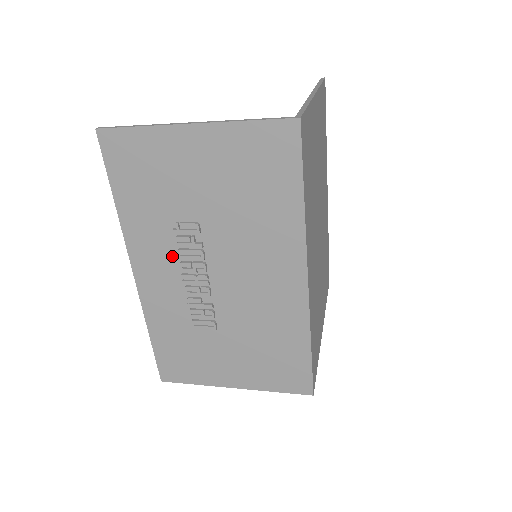
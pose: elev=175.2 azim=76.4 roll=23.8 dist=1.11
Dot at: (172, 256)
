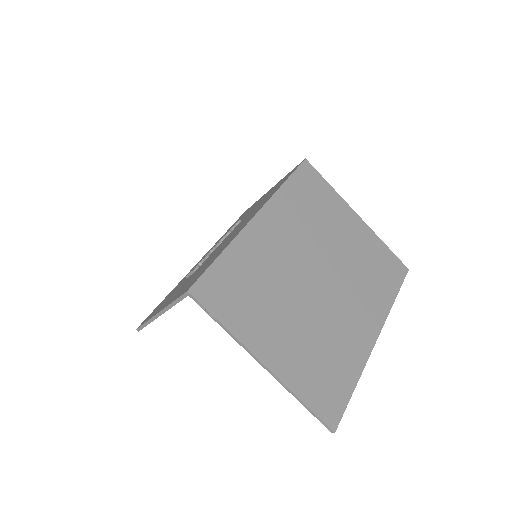
Dot at: occluded
